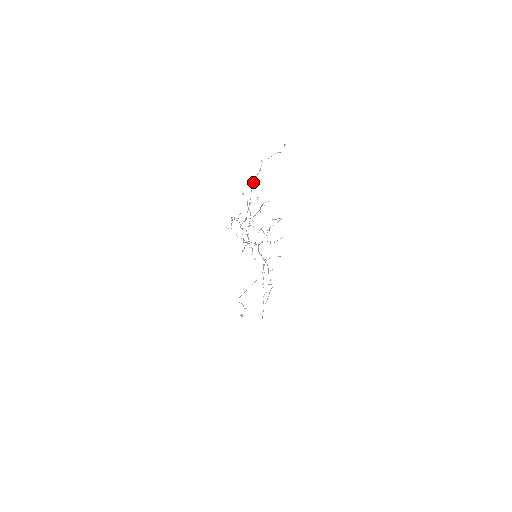
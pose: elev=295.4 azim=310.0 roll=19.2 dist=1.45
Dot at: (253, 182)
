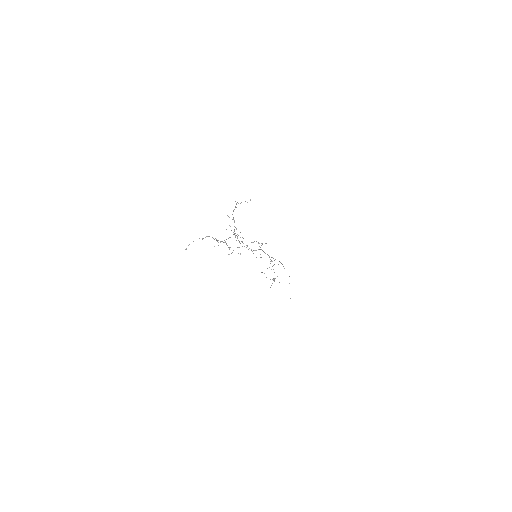
Dot at: occluded
